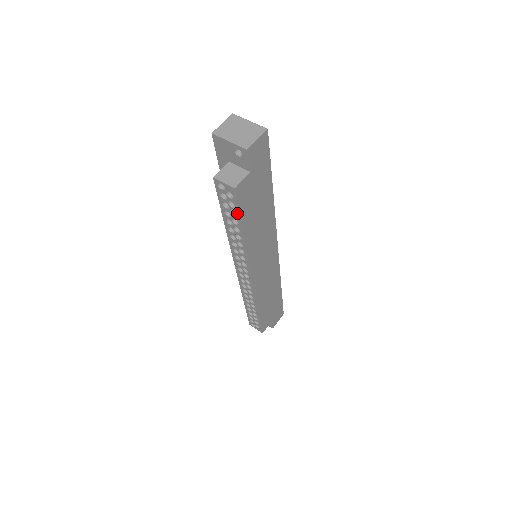
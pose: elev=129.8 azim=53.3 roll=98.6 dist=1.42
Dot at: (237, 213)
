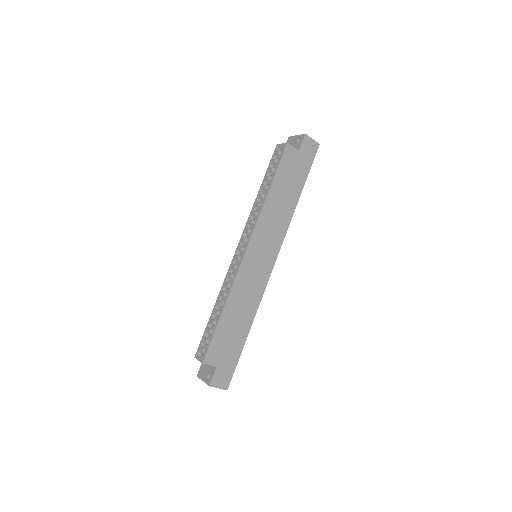
Dot at: (277, 167)
